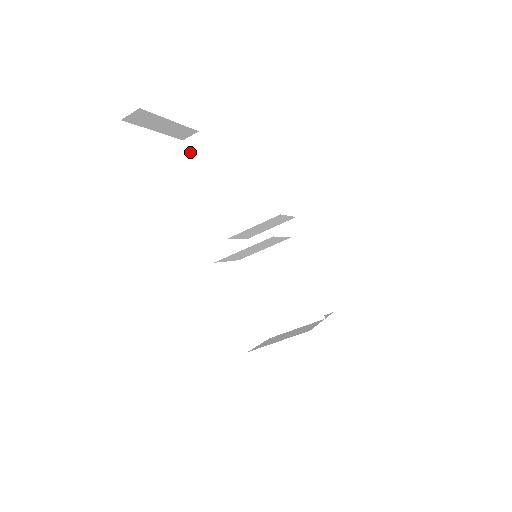
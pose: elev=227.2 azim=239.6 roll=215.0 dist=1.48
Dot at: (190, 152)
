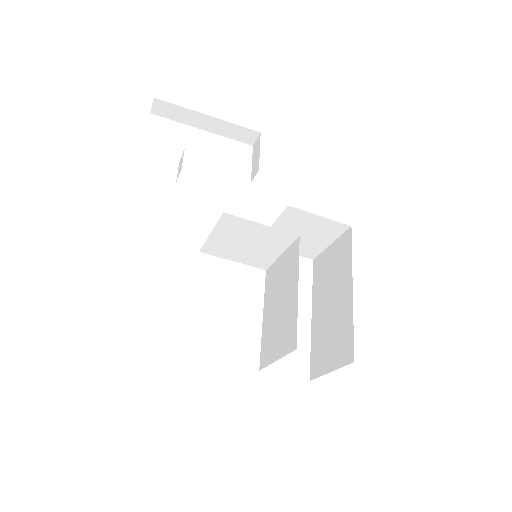
Dot at: (253, 155)
